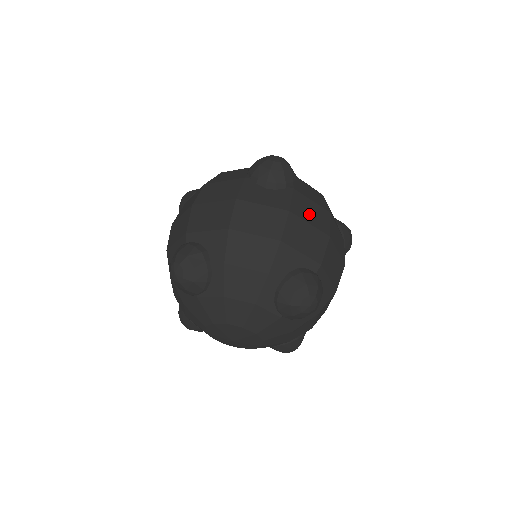
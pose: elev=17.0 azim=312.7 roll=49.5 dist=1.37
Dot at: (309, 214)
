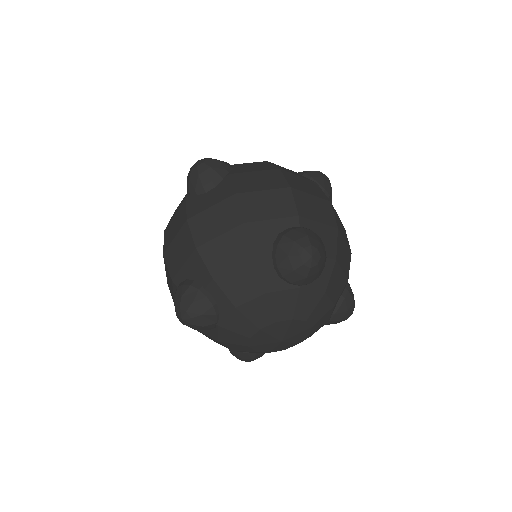
Dot at: (257, 183)
